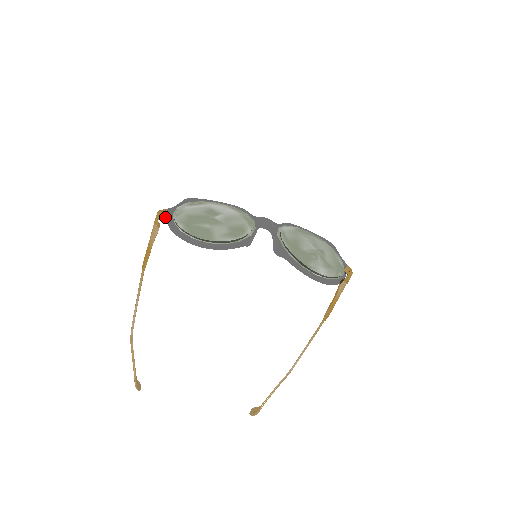
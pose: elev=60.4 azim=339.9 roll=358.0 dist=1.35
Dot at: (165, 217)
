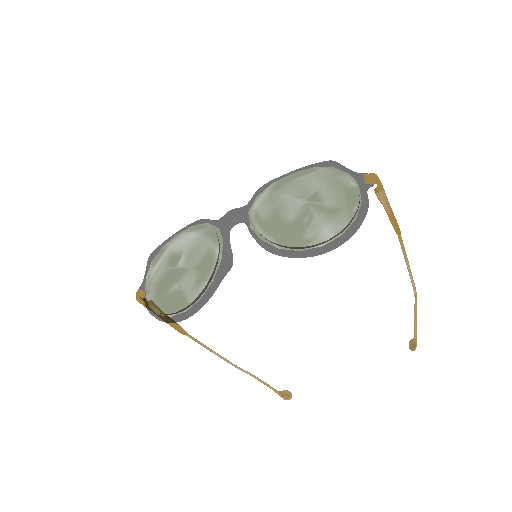
Dot at: (145, 297)
